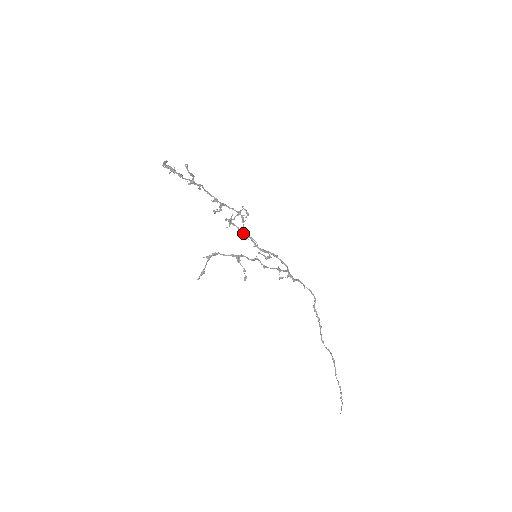
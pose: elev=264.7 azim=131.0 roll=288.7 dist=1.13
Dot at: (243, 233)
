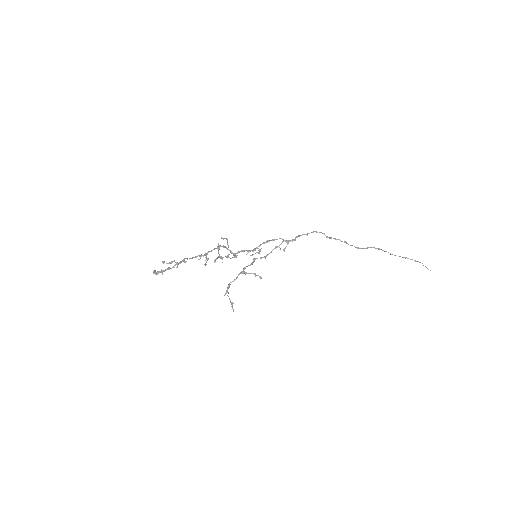
Dot at: (233, 255)
